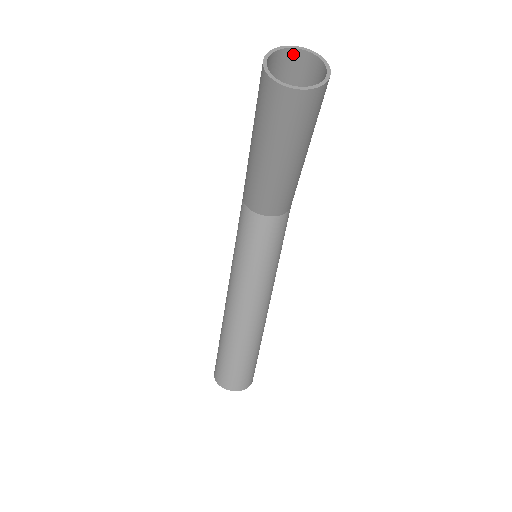
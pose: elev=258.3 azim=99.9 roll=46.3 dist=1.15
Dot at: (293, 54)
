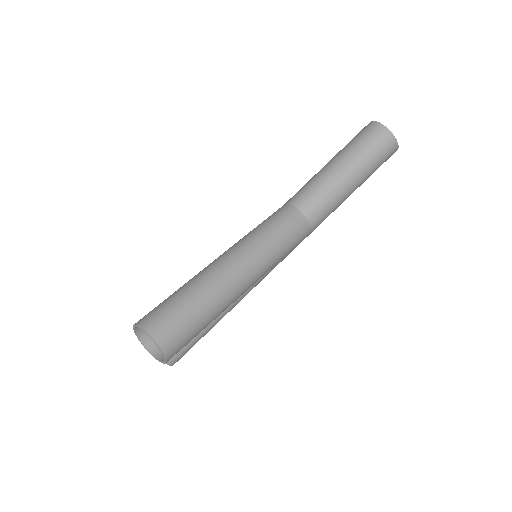
Dot at: occluded
